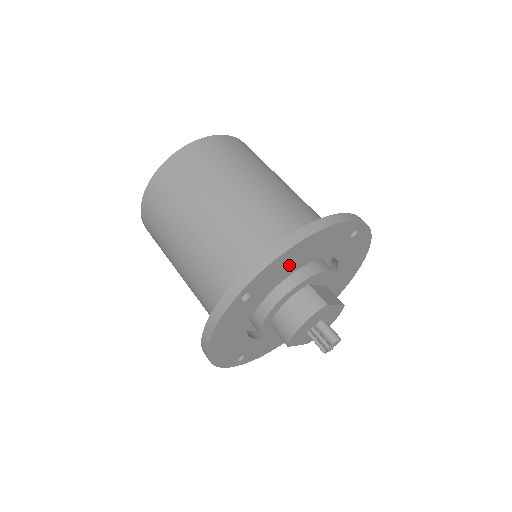
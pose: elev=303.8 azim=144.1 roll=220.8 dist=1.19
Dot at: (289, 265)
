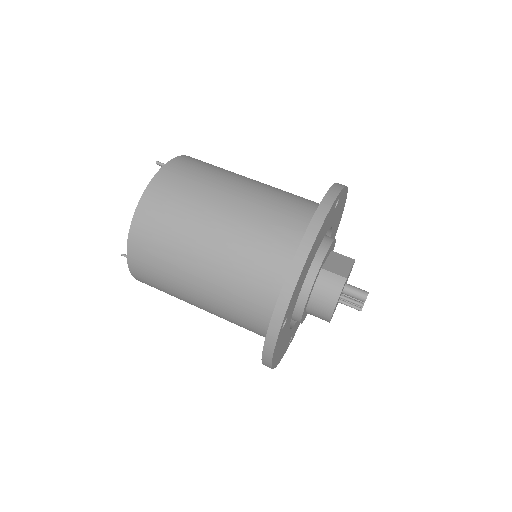
Dot at: (303, 275)
